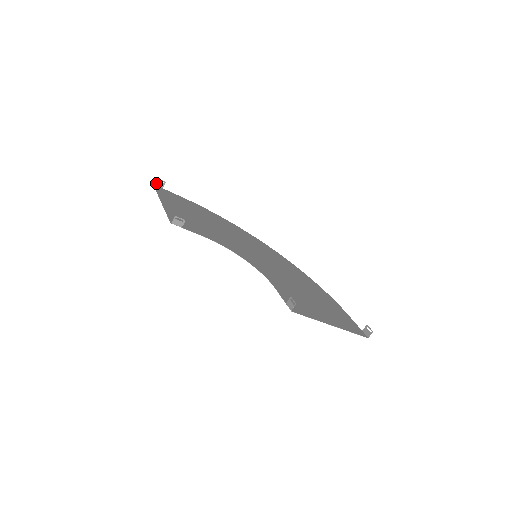
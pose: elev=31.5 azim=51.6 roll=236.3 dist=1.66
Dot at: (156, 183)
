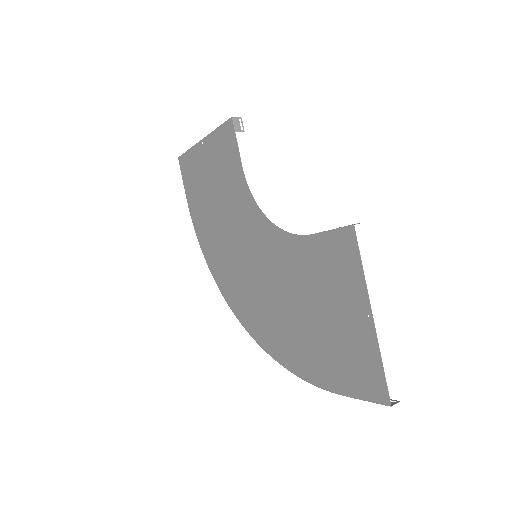
Dot at: occluded
